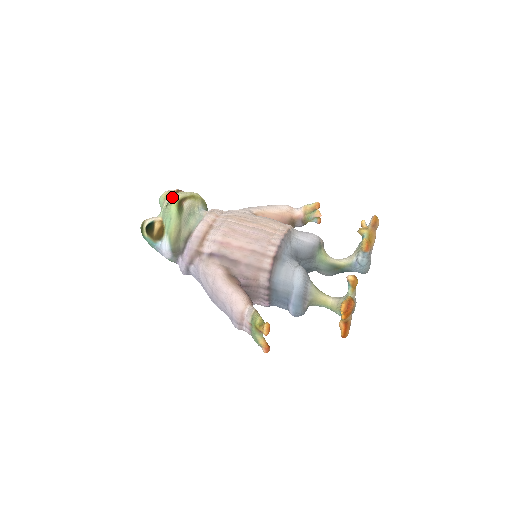
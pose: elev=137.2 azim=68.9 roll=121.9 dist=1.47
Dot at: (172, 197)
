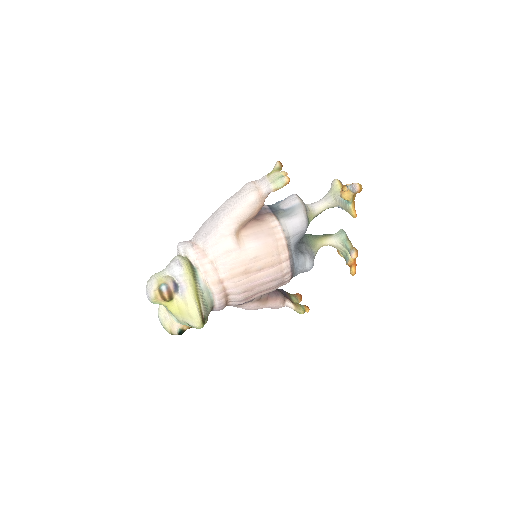
Dot at: (195, 326)
